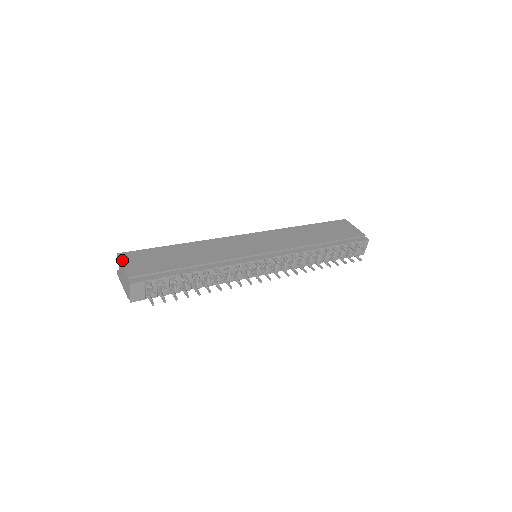
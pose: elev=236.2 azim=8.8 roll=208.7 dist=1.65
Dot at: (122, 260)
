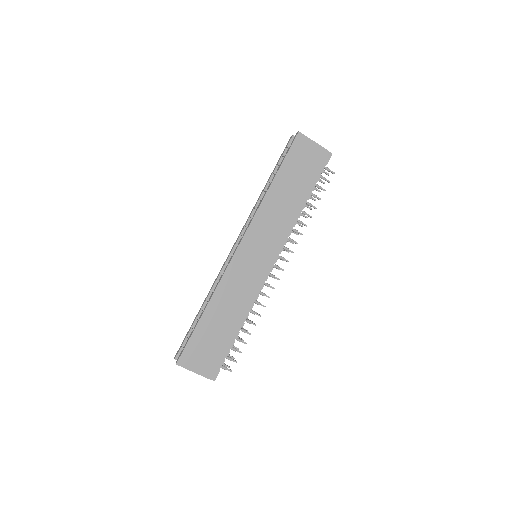
Dot at: (187, 368)
